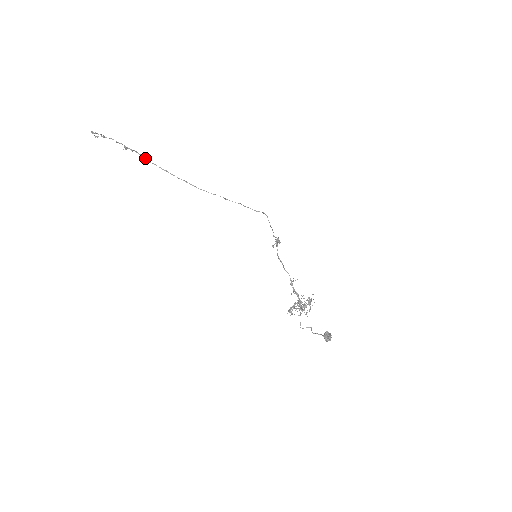
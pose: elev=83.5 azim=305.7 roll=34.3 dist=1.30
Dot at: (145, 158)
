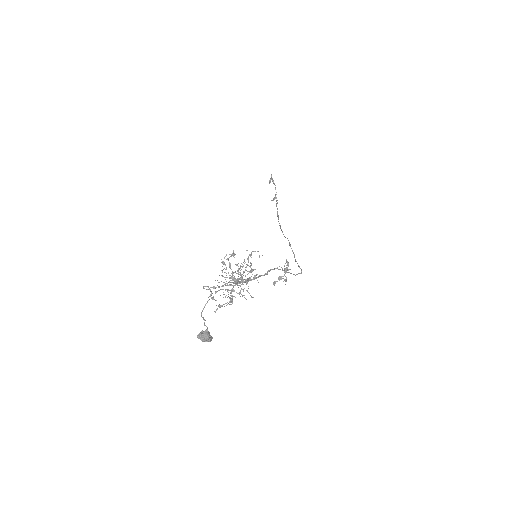
Dot at: (277, 203)
